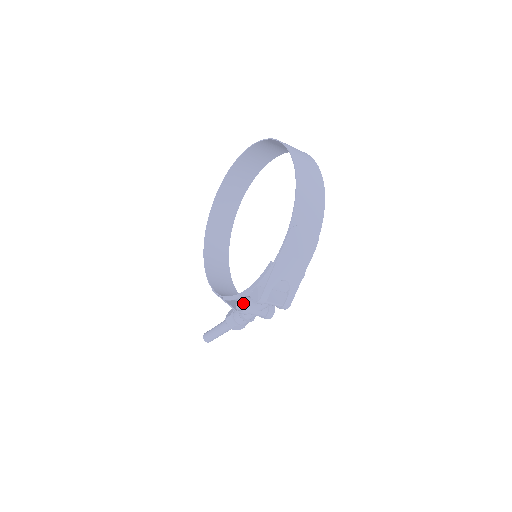
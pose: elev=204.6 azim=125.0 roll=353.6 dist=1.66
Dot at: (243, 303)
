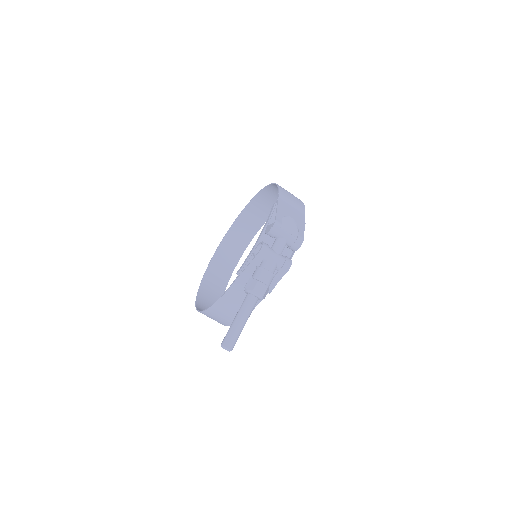
Dot at: occluded
